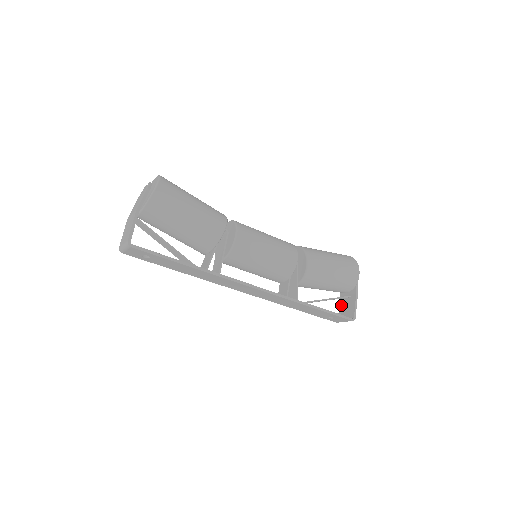
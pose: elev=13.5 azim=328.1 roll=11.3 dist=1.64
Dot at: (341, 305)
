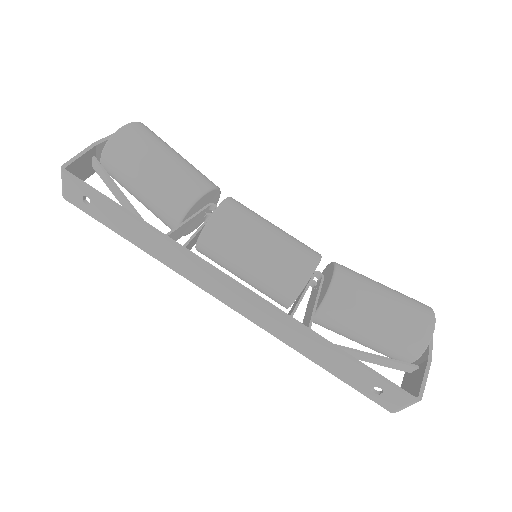
Dot at: (403, 385)
